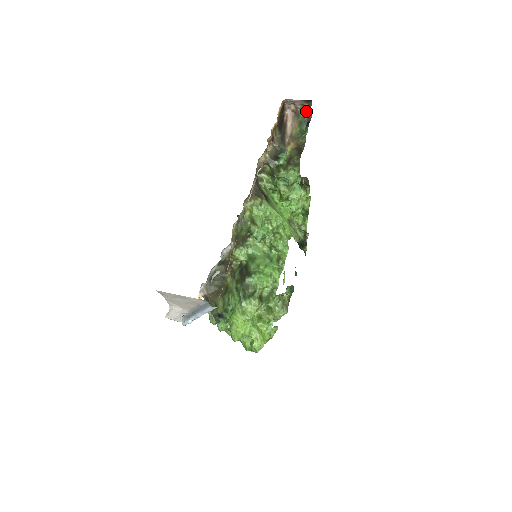
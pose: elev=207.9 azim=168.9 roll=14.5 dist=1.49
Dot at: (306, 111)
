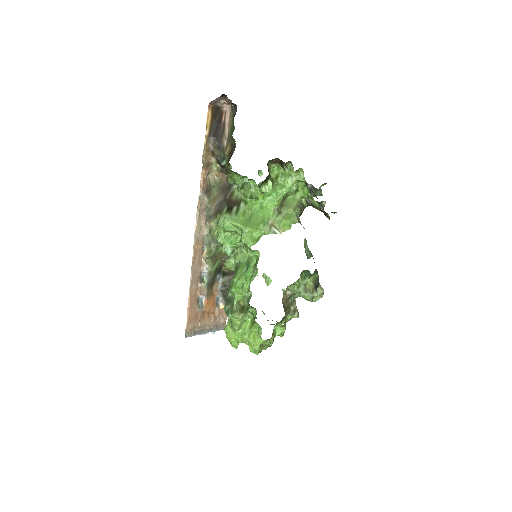
Dot at: occluded
